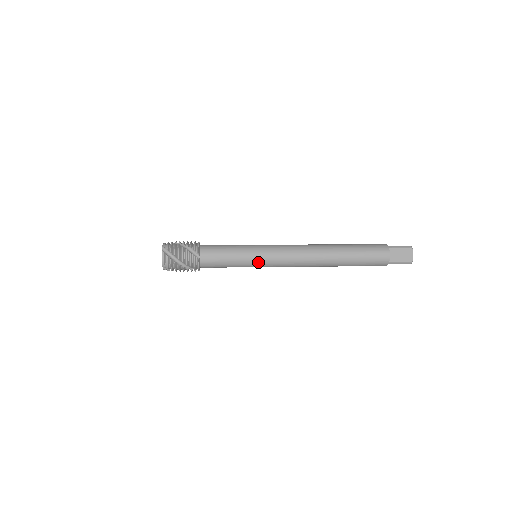
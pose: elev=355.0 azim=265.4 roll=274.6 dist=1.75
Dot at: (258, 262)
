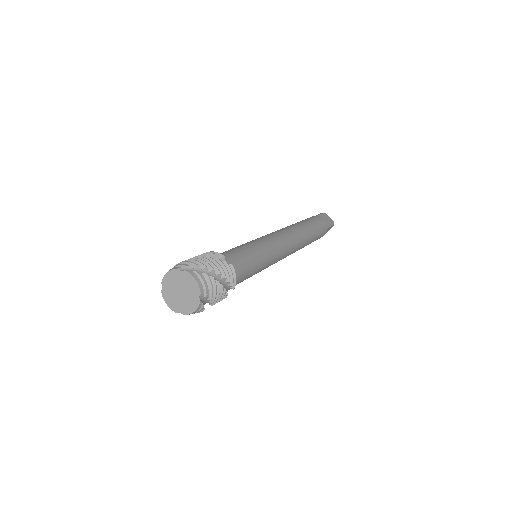
Dot at: occluded
